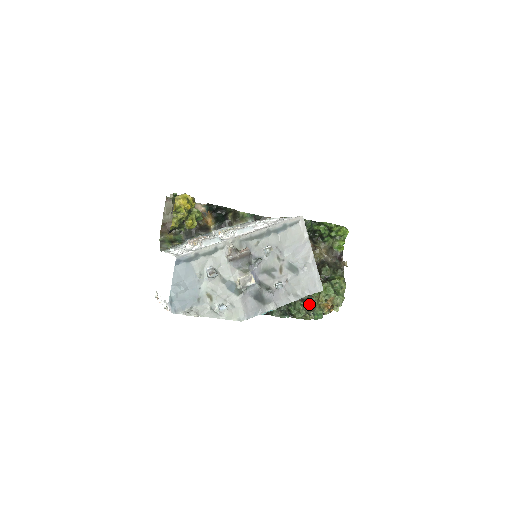
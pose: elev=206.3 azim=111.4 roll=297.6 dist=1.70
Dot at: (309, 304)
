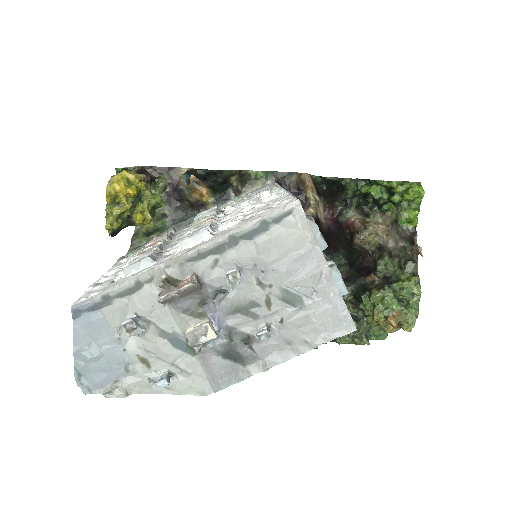
Dot at: (355, 325)
